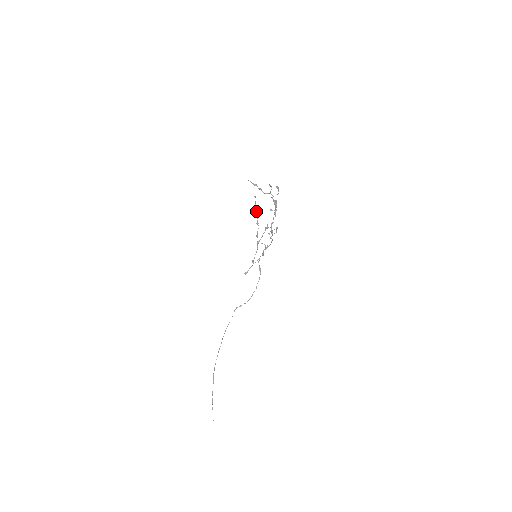
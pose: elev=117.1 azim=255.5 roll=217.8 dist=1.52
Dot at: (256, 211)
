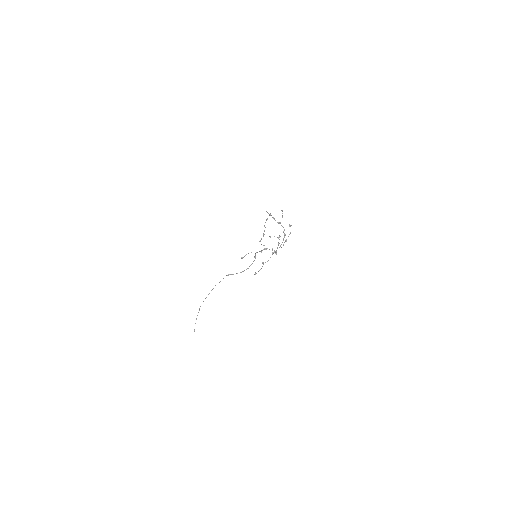
Dot at: (265, 227)
